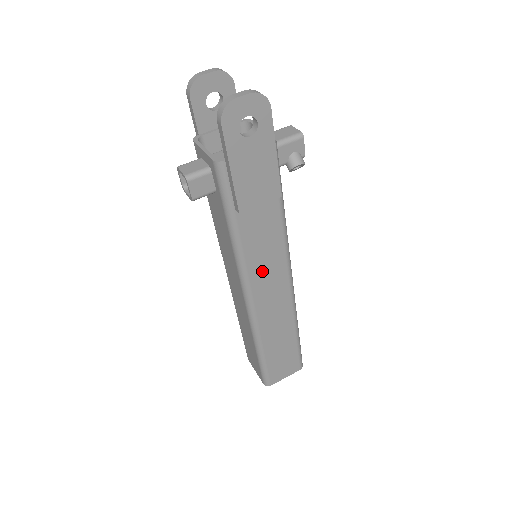
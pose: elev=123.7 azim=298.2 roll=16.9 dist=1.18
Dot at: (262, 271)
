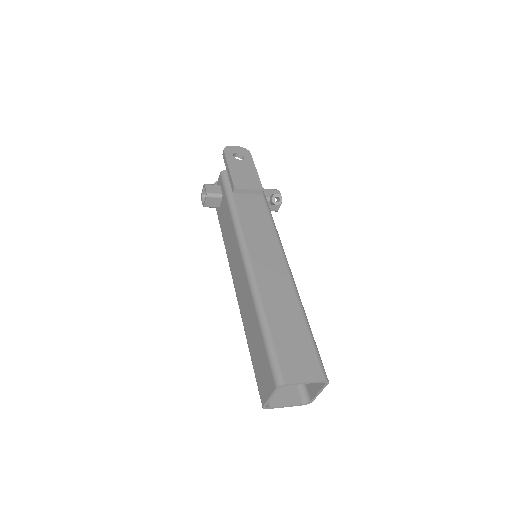
Dot at: (256, 238)
